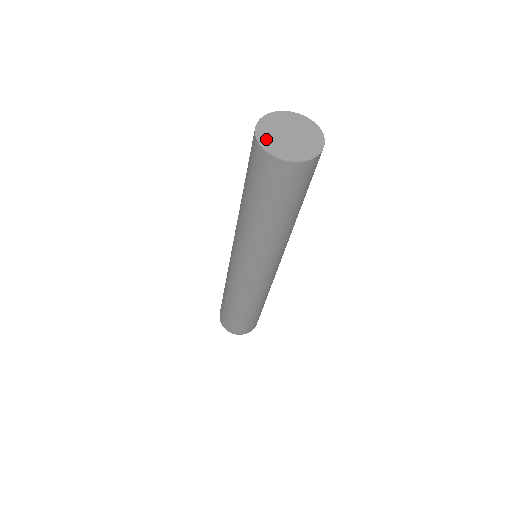
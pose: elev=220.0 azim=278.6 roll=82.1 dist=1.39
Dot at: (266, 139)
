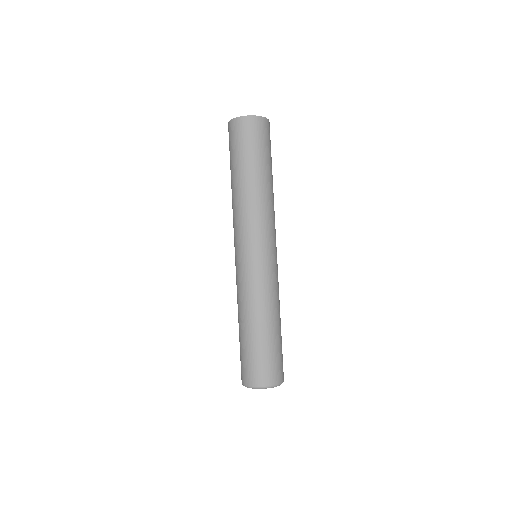
Dot at: occluded
